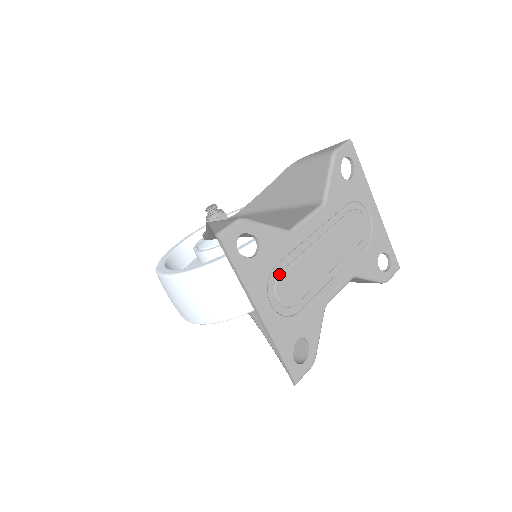
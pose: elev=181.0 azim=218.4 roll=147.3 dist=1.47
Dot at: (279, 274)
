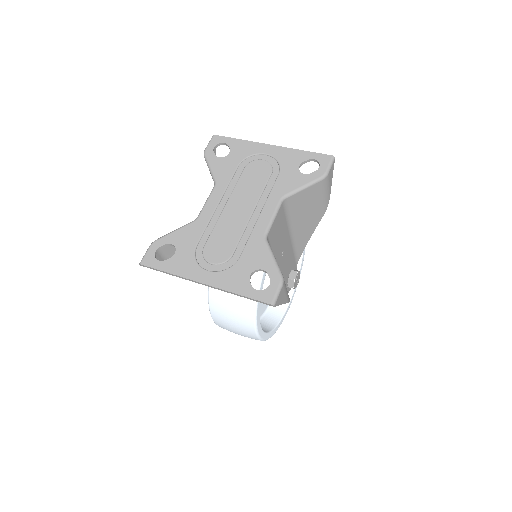
Dot at: (203, 249)
